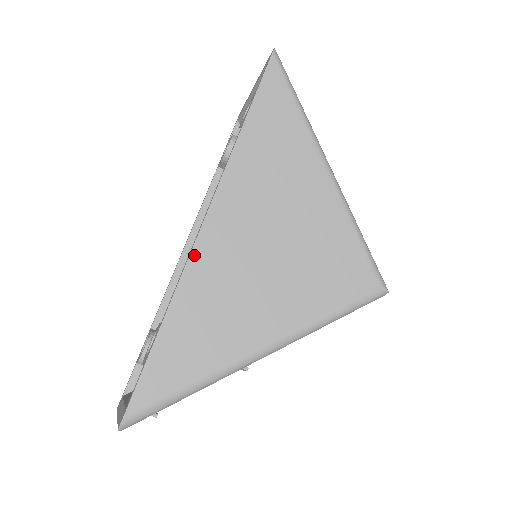
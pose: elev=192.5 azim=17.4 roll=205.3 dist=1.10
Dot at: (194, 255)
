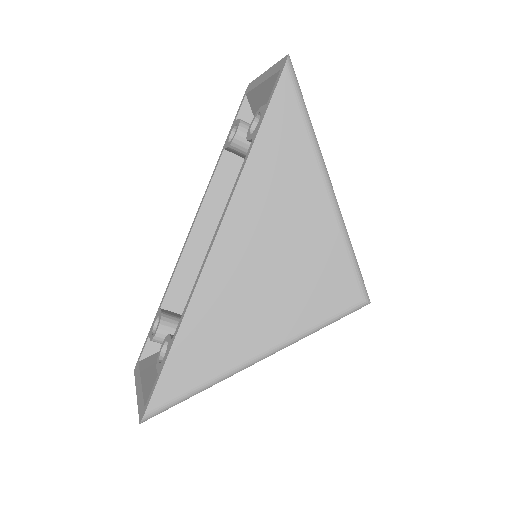
Dot at: (200, 285)
